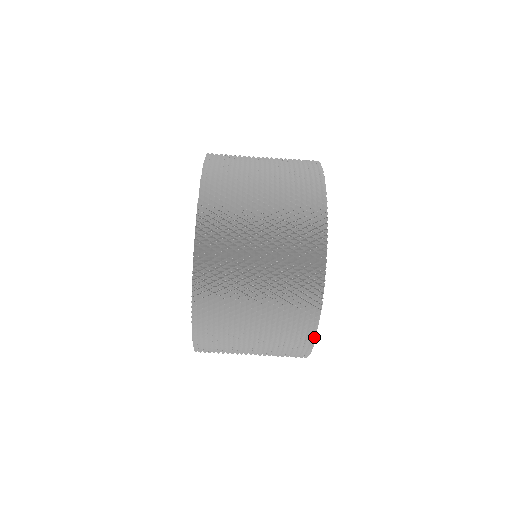
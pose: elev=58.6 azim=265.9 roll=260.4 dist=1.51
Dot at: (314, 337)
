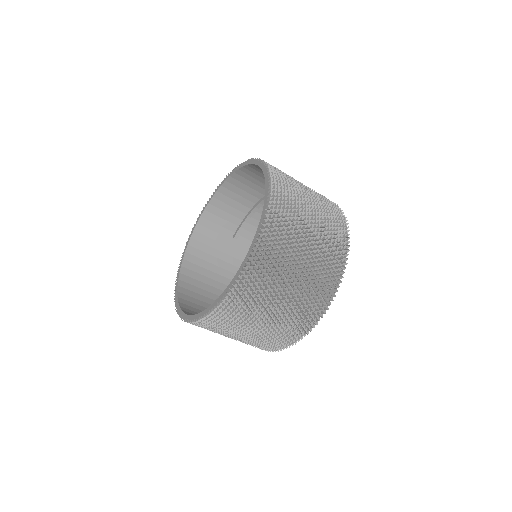
Dot at: (299, 339)
